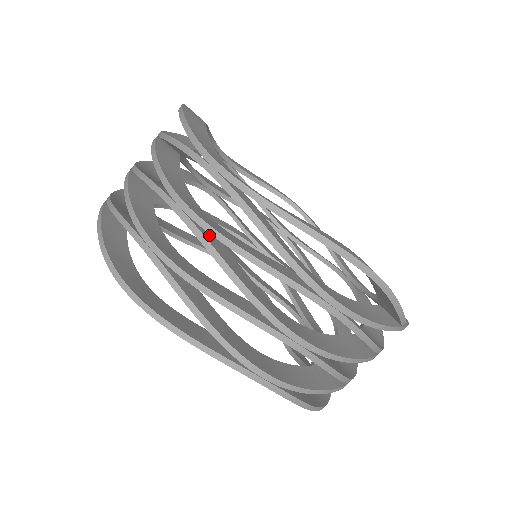
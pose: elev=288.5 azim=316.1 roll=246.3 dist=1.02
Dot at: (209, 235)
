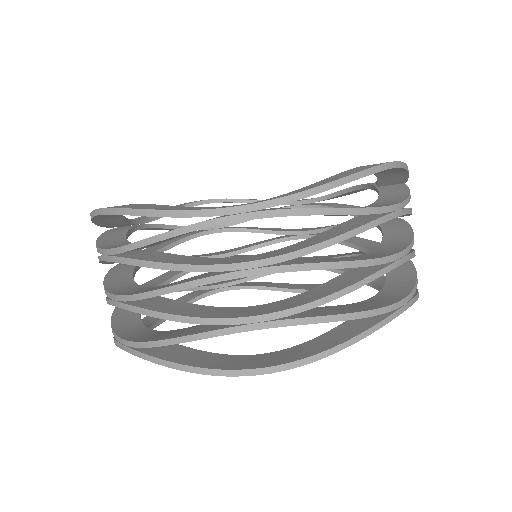
Dot at: (286, 262)
